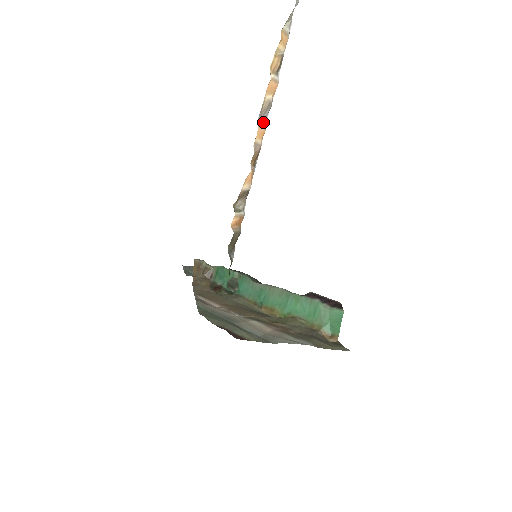
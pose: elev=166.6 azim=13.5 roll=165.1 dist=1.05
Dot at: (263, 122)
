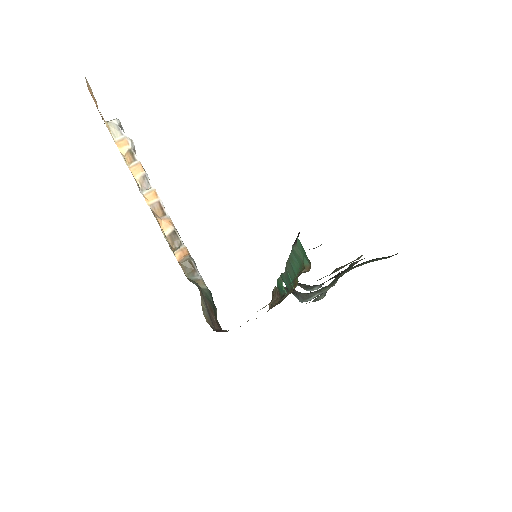
Dot at: (149, 190)
